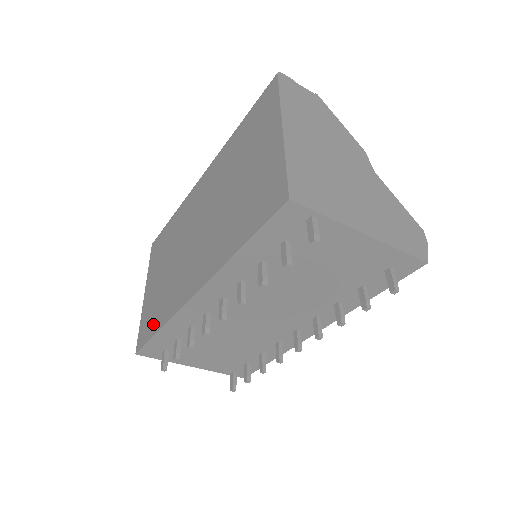
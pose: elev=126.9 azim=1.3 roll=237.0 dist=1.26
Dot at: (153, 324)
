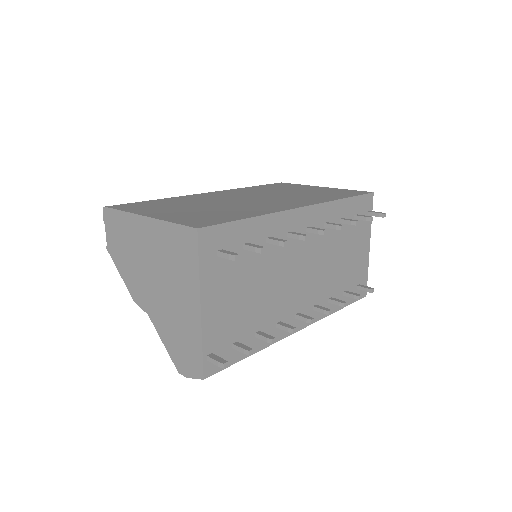
Dot at: (226, 217)
